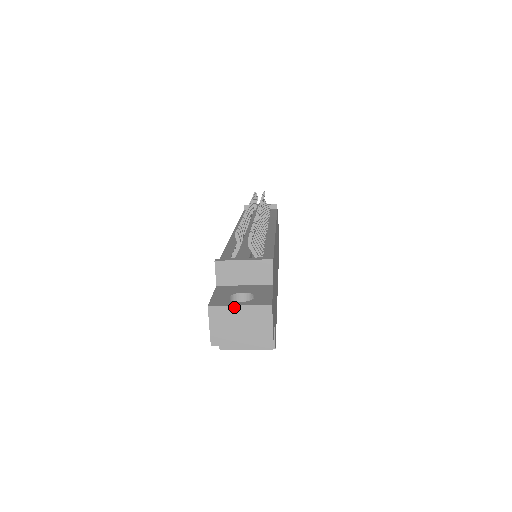
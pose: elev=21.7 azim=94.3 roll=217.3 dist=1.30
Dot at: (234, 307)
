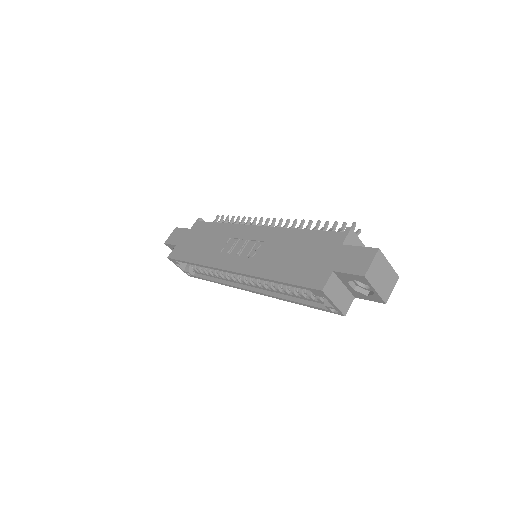
Dot at: (387, 262)
